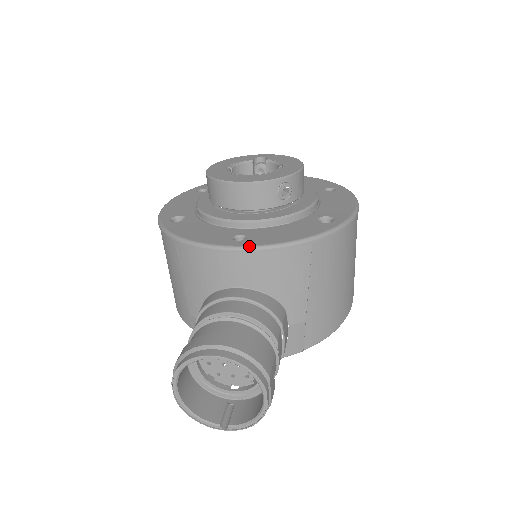
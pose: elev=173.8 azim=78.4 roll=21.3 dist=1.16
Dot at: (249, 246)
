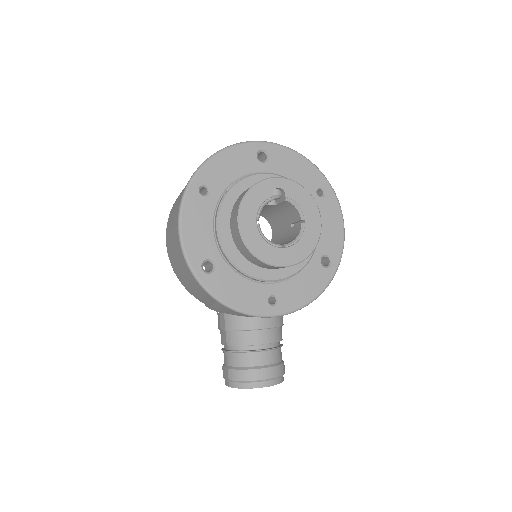
Dot at: (283, 314)
